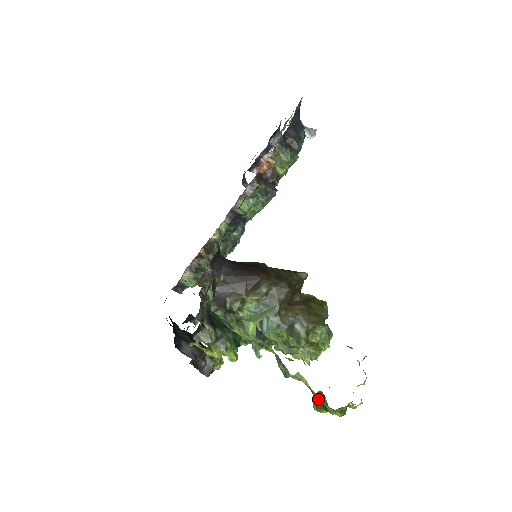
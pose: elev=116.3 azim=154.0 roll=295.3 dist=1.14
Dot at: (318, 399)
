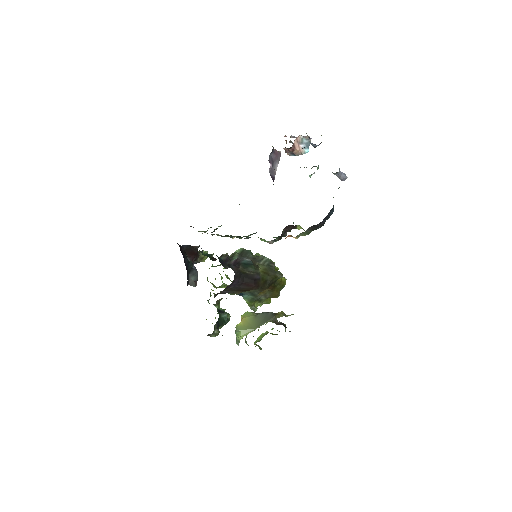
Dot at: (258, 346)
